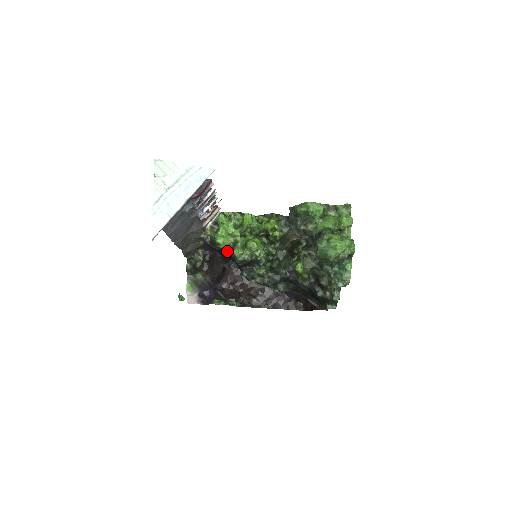
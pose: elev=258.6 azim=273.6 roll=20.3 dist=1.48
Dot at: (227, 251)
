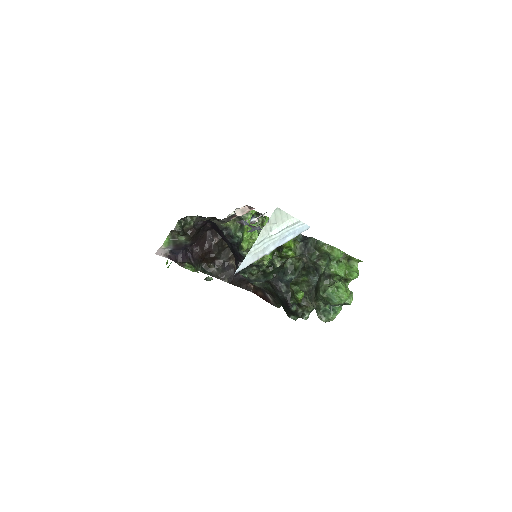
Dot at: (243, 252)
